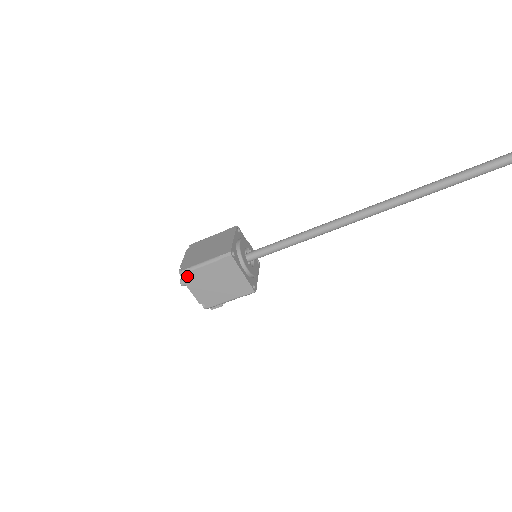
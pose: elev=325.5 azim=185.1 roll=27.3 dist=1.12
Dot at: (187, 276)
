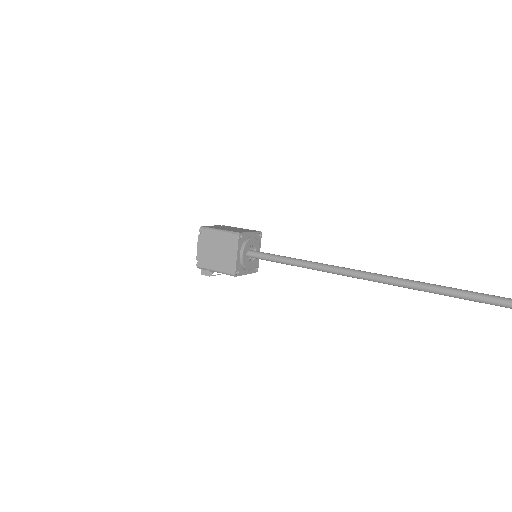
Dot at: (203, 232)
